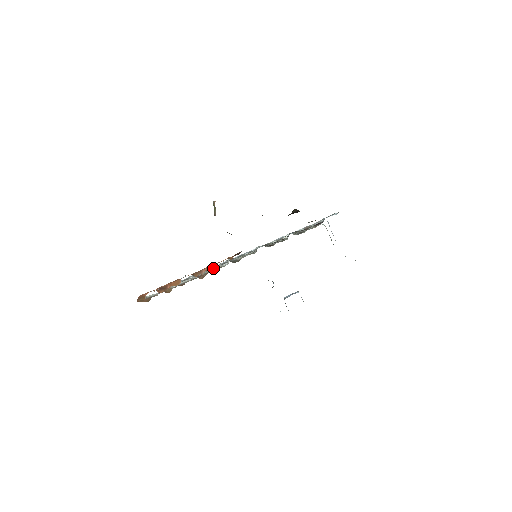
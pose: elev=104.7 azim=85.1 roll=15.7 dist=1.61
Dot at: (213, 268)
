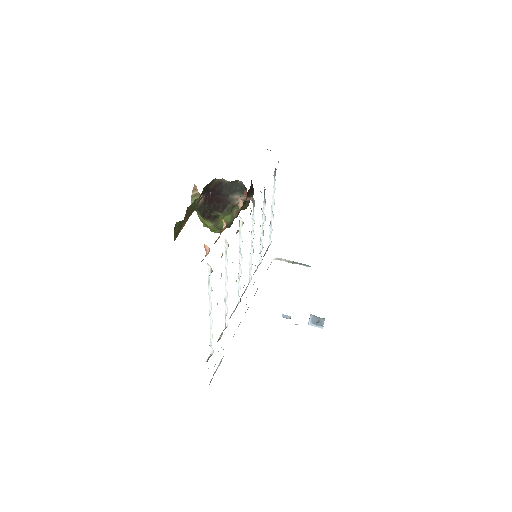
Dot at: (239, 210)
